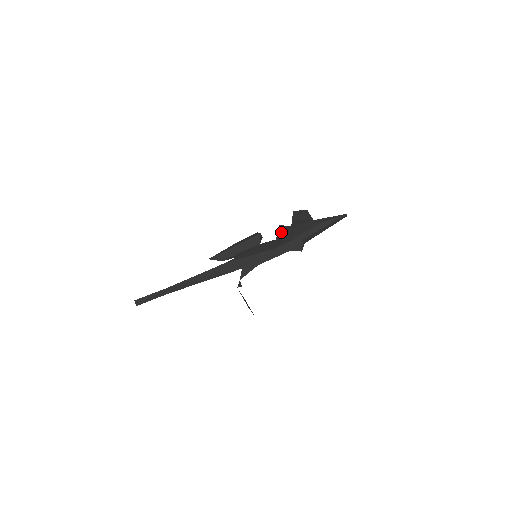
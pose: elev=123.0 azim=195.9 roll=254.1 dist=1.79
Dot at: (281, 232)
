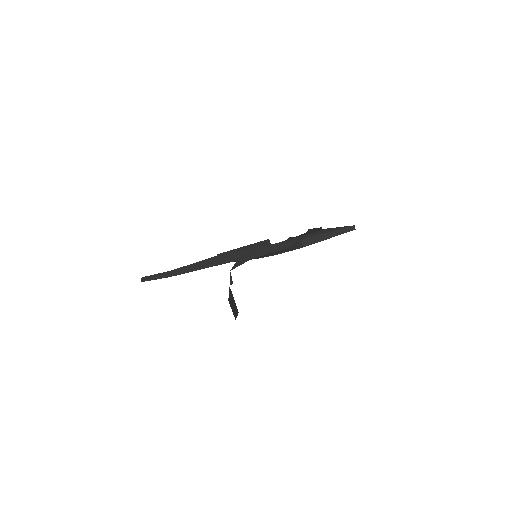
Dot at: (287, 239)
